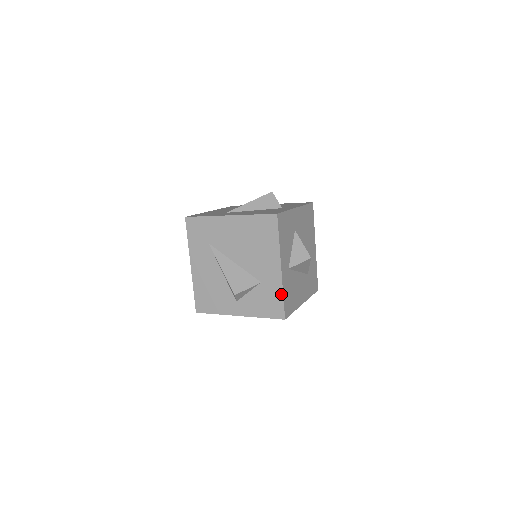
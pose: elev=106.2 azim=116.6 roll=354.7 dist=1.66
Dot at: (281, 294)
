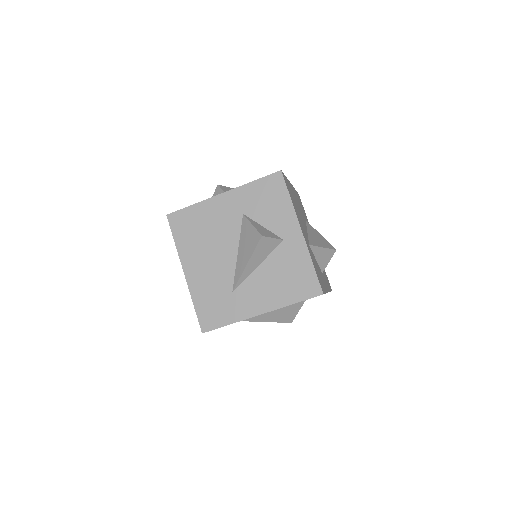
Dot at: occluded
